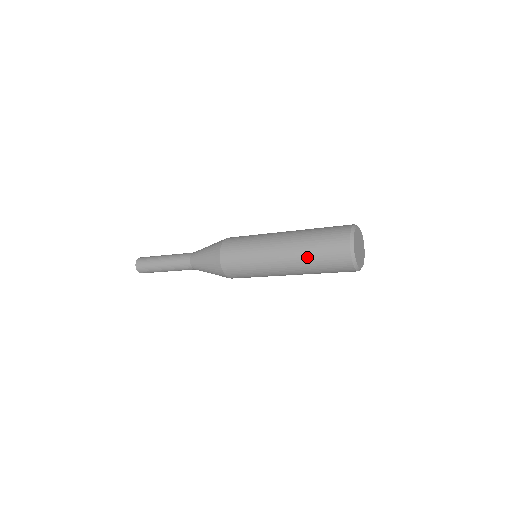
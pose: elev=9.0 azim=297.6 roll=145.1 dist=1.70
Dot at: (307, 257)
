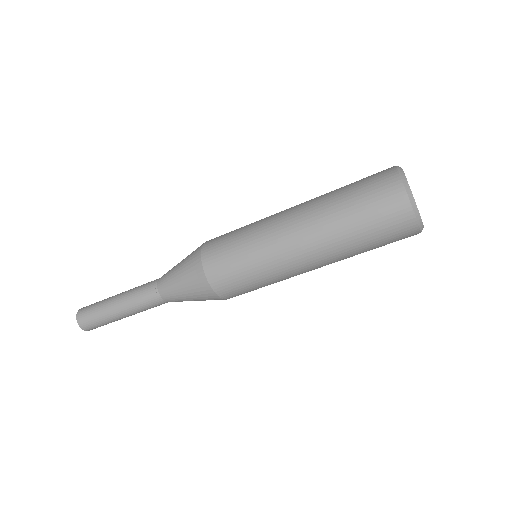
Dot at: (332, 200)
